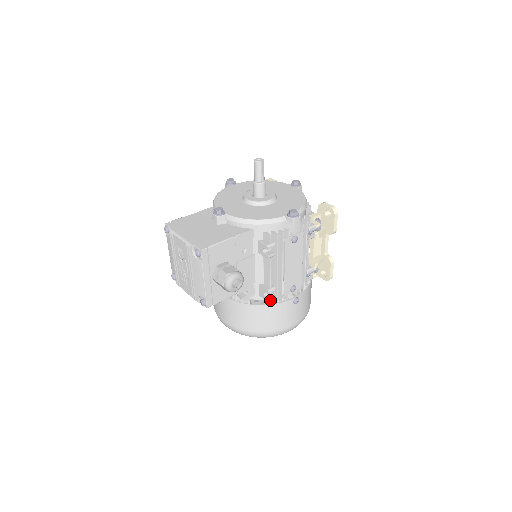
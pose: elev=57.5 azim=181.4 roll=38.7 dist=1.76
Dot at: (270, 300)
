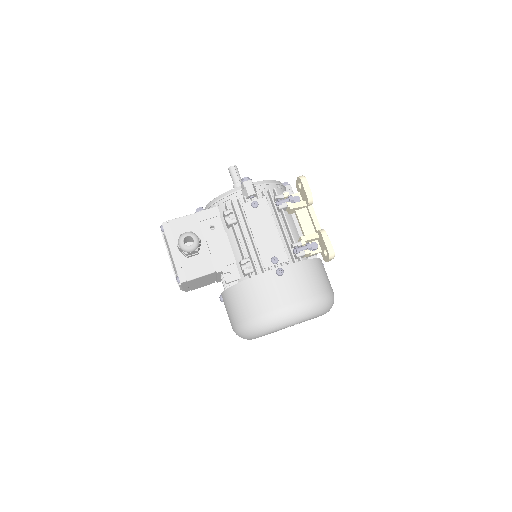
Dot at: (247, 272)
